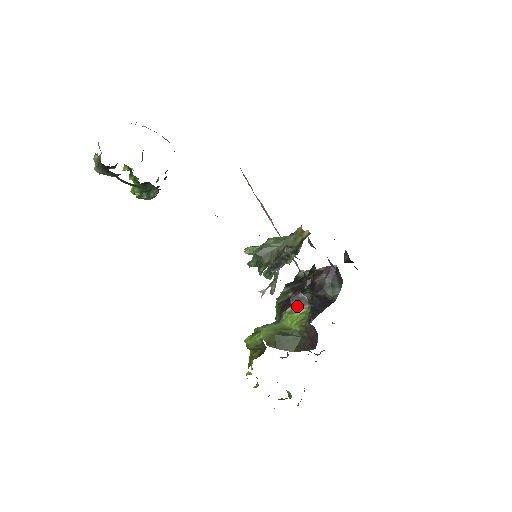
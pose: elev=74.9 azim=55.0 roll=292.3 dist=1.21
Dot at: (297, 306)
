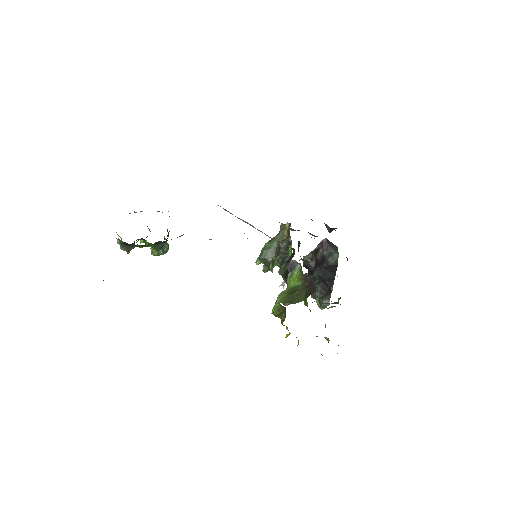
Dot at: (293, 269)
